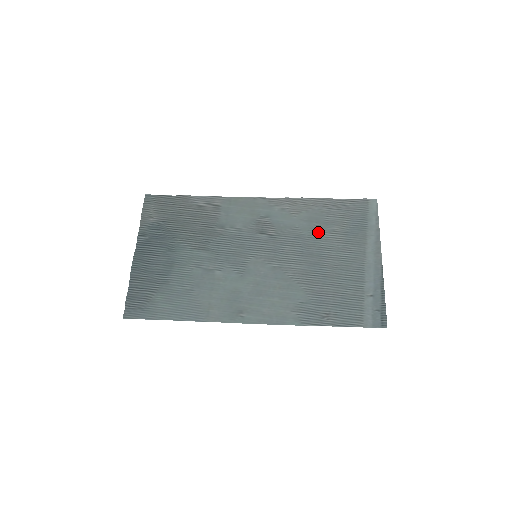
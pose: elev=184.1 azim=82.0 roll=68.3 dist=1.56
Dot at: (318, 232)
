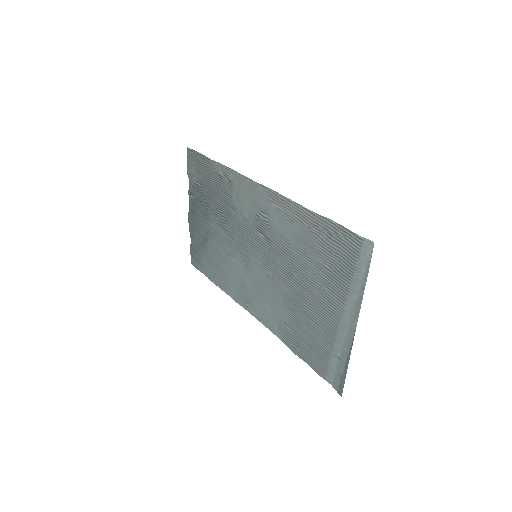
Dot at: (304, 258)
